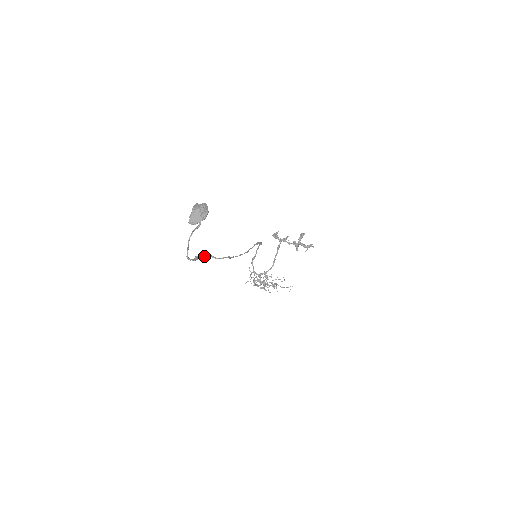
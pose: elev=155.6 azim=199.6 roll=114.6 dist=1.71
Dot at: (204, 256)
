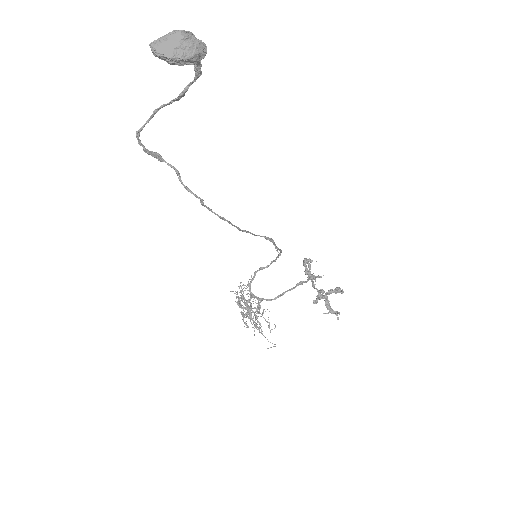
Dot at: (168, 164)
